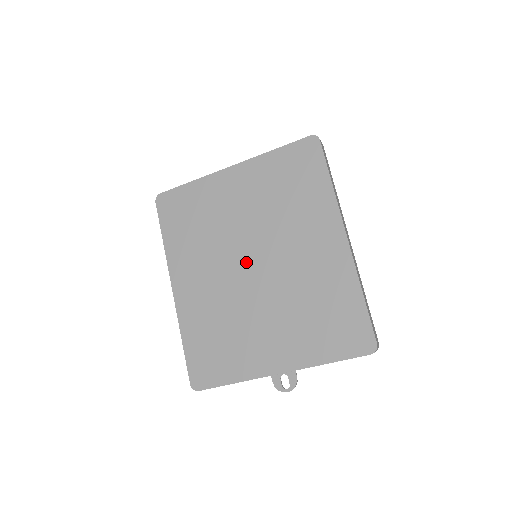
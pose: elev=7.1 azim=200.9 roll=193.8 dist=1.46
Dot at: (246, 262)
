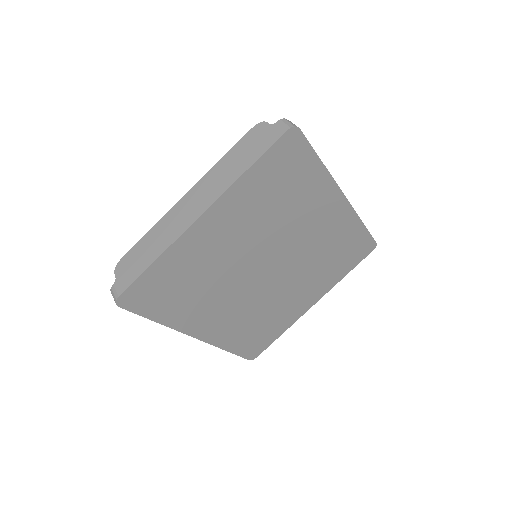
Dot at: (261, 273)
